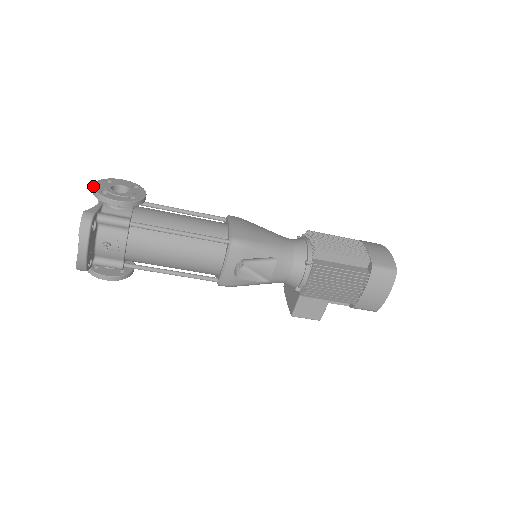
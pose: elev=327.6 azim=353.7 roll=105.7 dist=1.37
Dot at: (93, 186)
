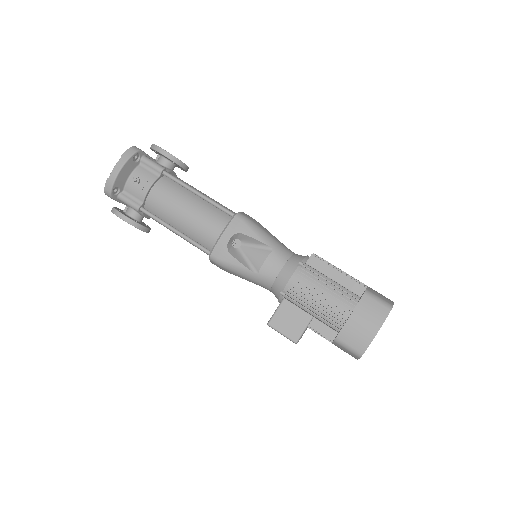
Dot at: occluded
